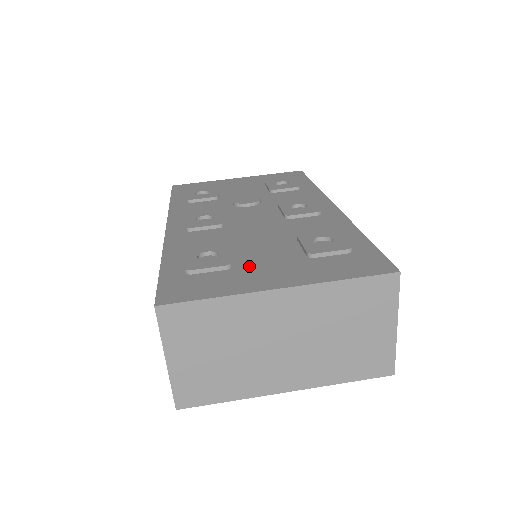
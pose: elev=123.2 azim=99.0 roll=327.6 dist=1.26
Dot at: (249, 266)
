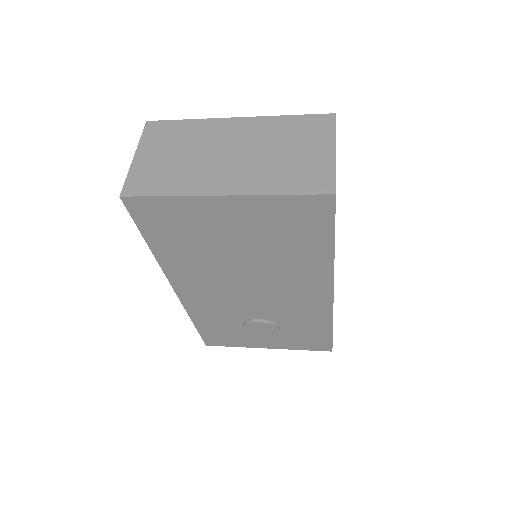
Dot at: occluded
